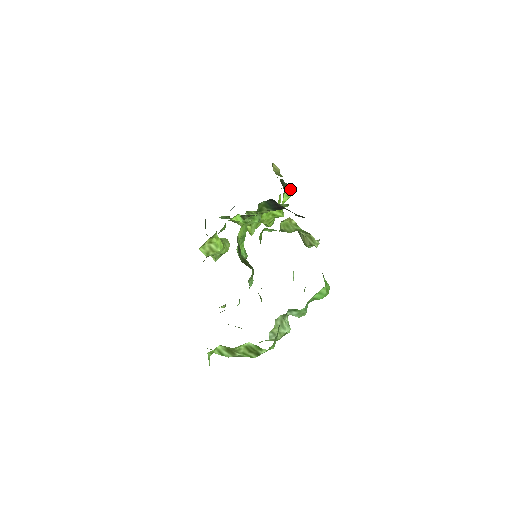
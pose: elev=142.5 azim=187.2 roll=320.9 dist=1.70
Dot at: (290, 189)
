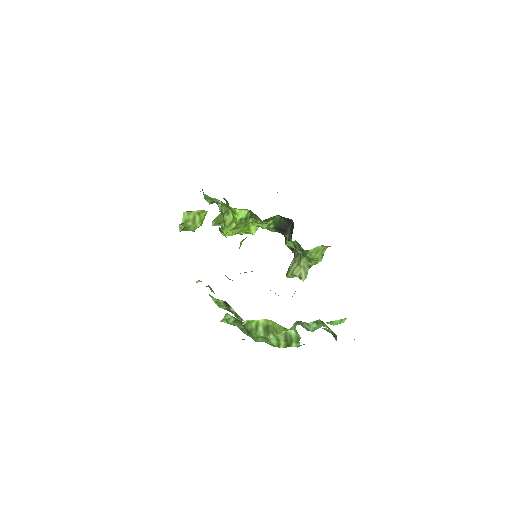
Dot at: occluded
